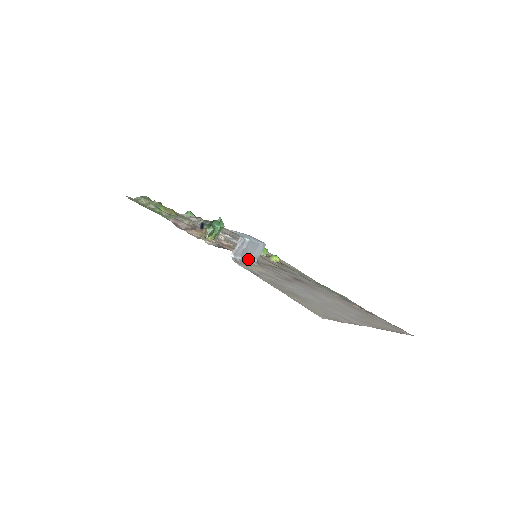
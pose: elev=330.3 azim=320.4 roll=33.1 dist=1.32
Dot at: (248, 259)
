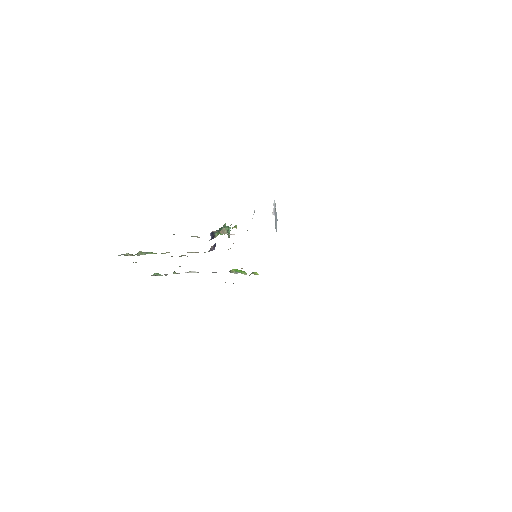
Dot at: occluded
